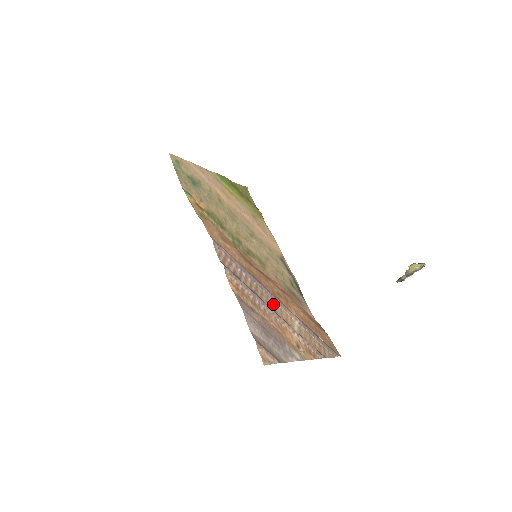
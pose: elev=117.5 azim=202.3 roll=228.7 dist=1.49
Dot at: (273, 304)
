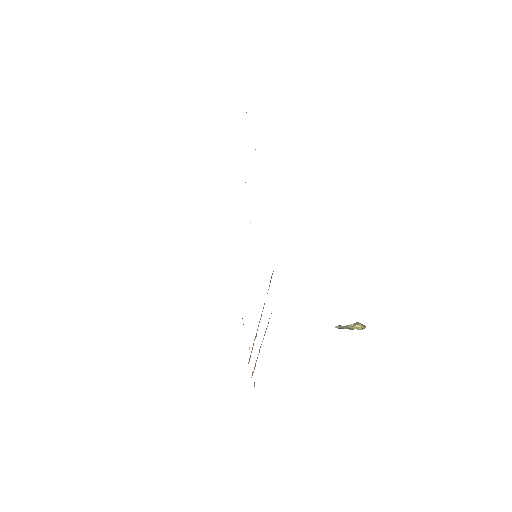
Dot at: occluded
